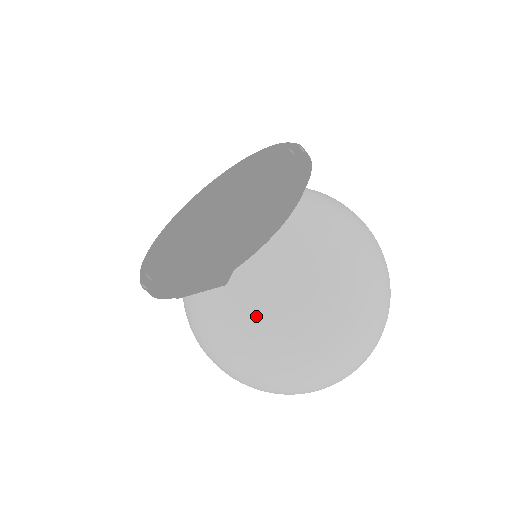
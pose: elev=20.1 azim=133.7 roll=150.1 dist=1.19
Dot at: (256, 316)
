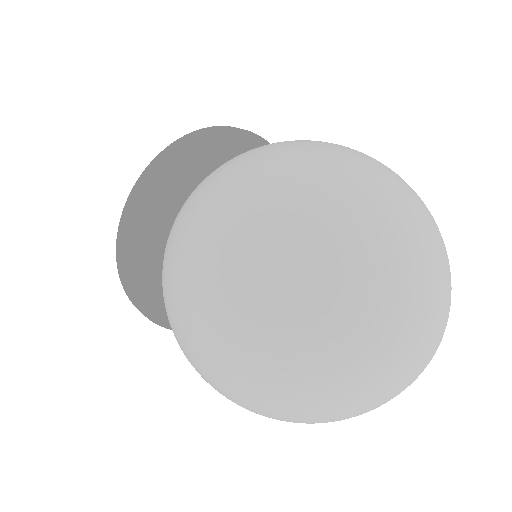
Dot at: (163, 280)
